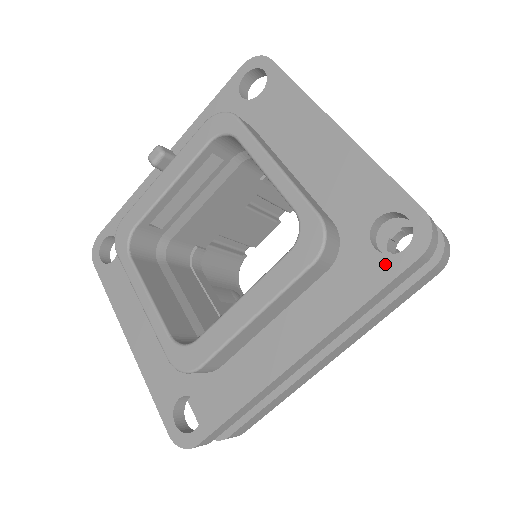
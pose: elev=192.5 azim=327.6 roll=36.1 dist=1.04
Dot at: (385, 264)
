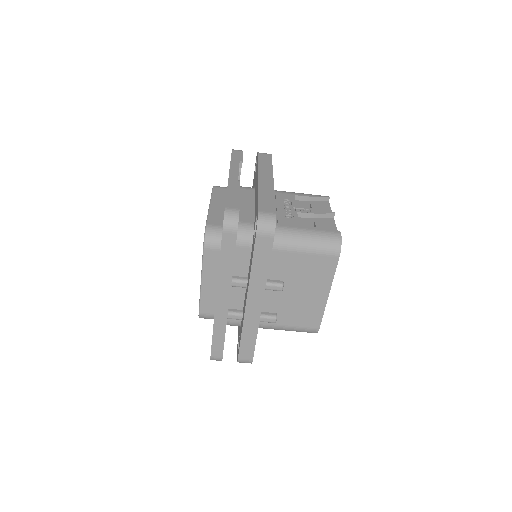
Dot at: occluded
